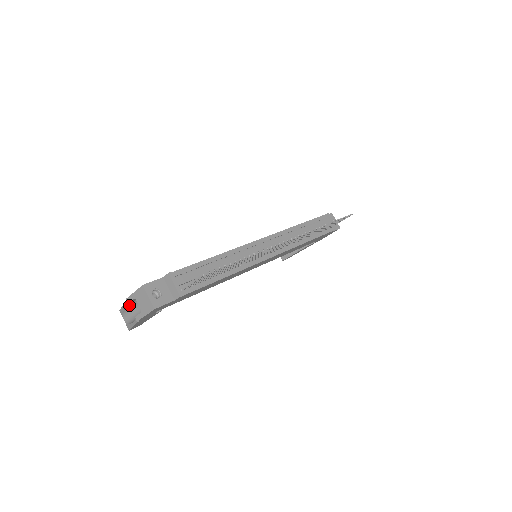
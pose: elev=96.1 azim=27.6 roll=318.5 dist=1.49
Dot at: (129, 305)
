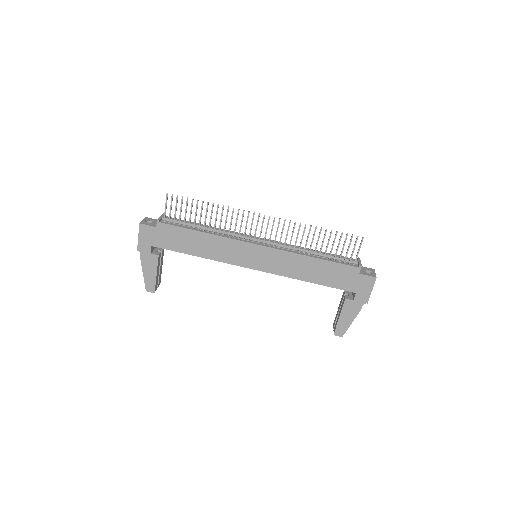
Dot at: occluded
